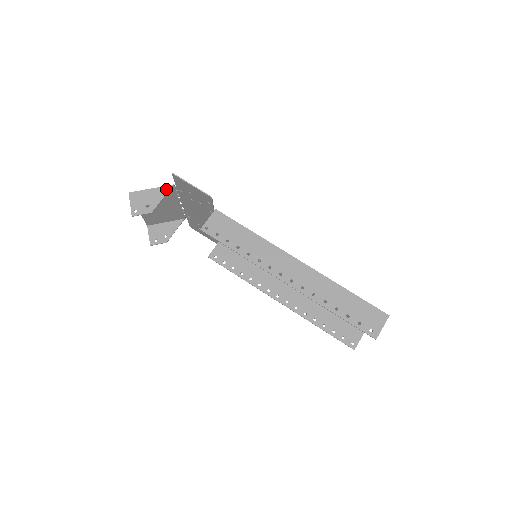
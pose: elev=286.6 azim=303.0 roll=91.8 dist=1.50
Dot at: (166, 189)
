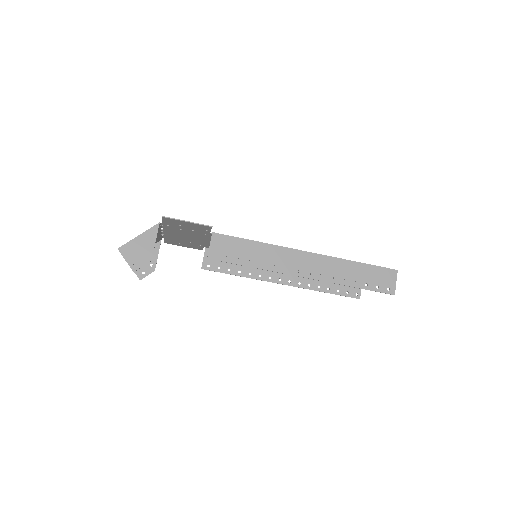
Dot at: (154, 230)
